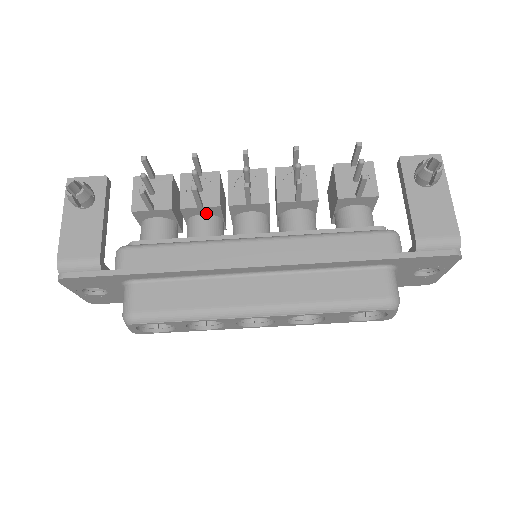
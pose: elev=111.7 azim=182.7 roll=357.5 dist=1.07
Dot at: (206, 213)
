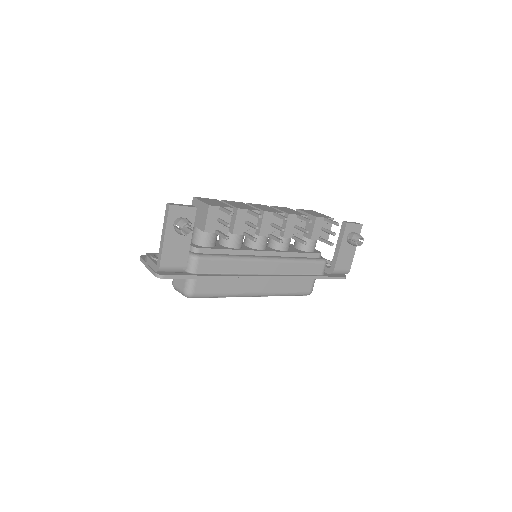
Dot at: occluded
